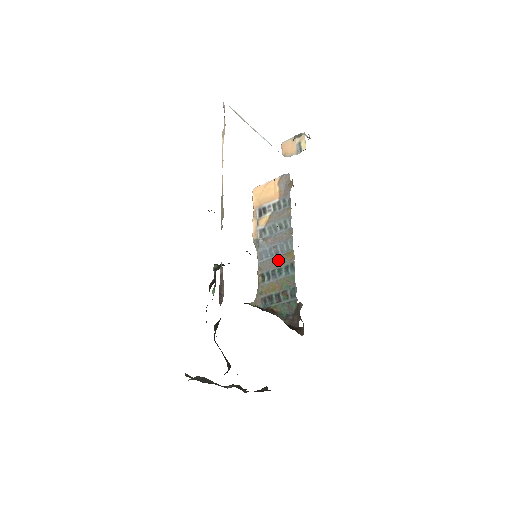
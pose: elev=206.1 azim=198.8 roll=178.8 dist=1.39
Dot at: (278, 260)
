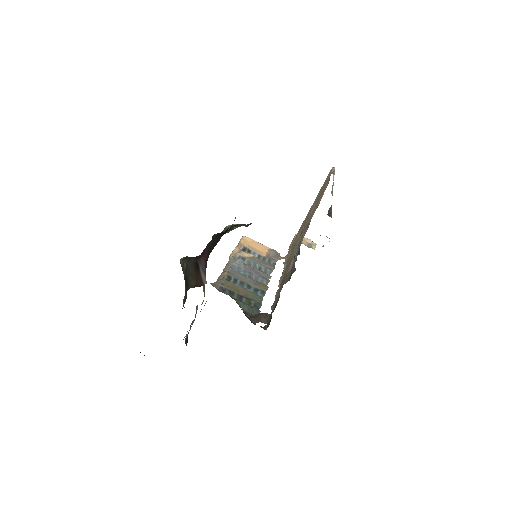
Dot at: (250, 280)
